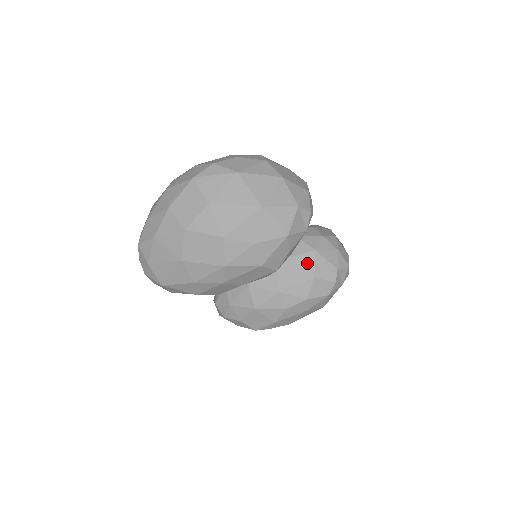
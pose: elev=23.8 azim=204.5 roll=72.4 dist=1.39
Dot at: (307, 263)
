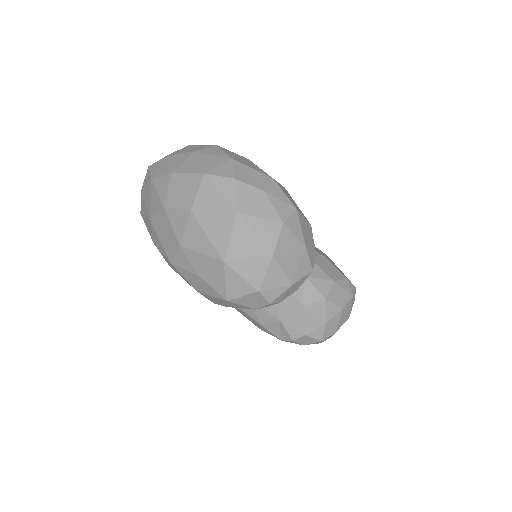
Dot at: (287, 305)
